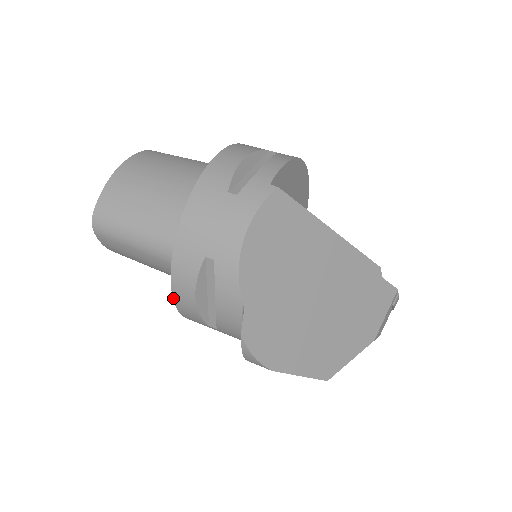
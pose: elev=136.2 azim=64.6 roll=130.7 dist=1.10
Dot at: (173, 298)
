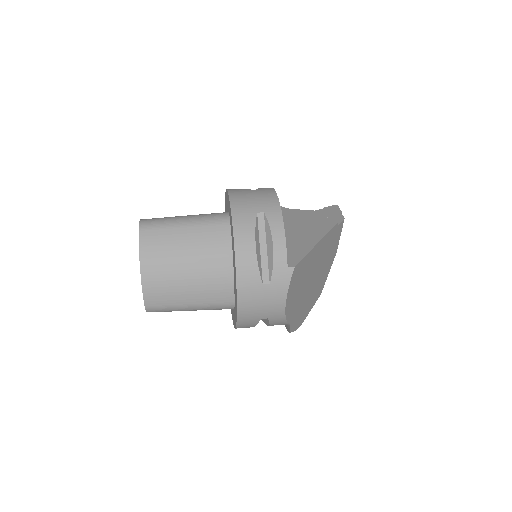
Dot at: occluded
